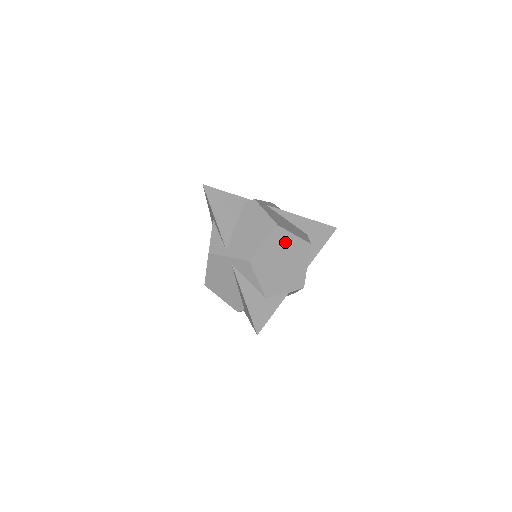
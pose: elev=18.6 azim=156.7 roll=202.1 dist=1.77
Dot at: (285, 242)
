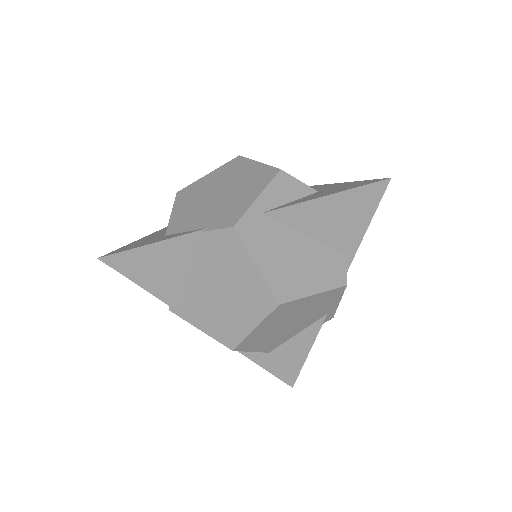
Dot at: (238, 171)
